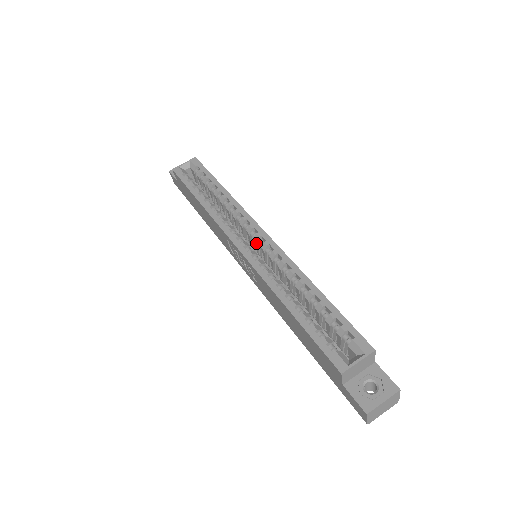
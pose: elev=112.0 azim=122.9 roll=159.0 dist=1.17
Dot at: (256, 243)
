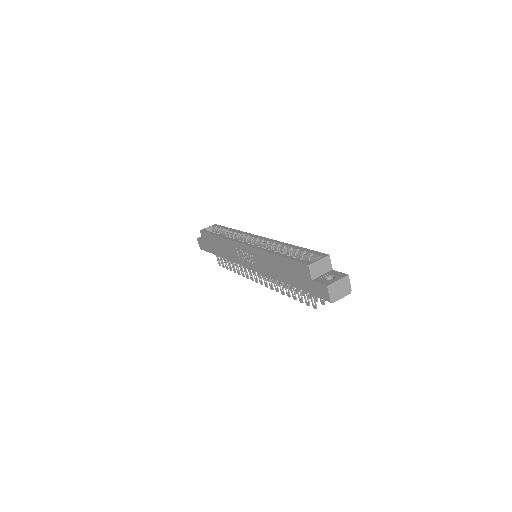
Dot at: (255, 243)
